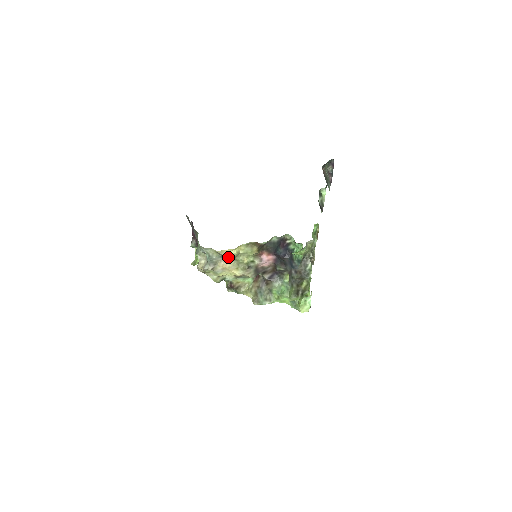
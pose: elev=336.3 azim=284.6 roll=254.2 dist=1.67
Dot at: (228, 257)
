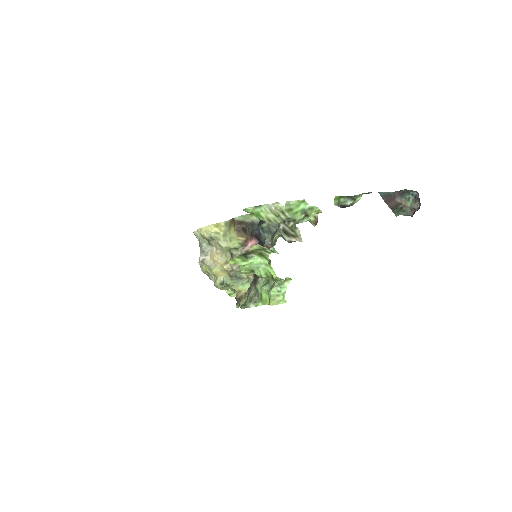
Dot at: (212, 242)
